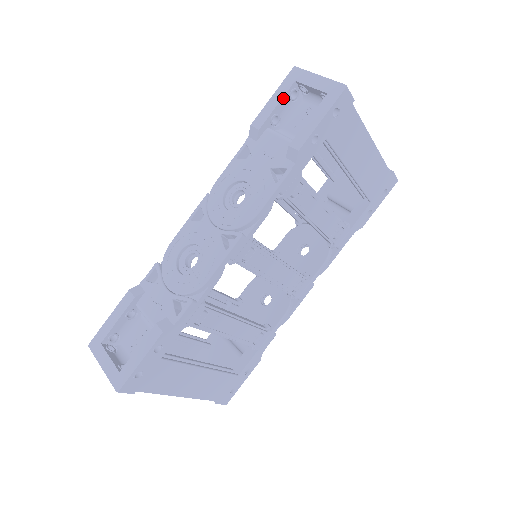
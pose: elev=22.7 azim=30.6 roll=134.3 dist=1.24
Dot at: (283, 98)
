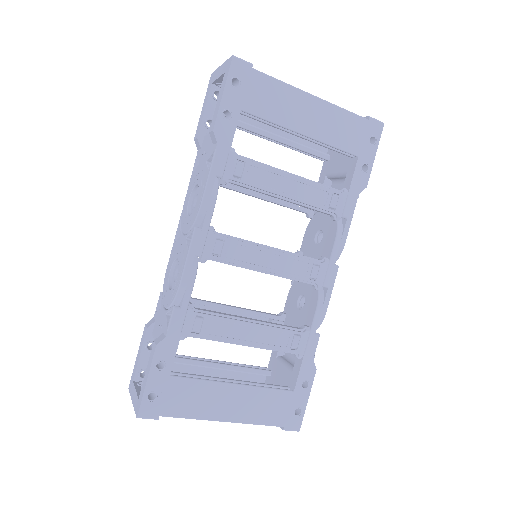
Dot at: (208, 102)
